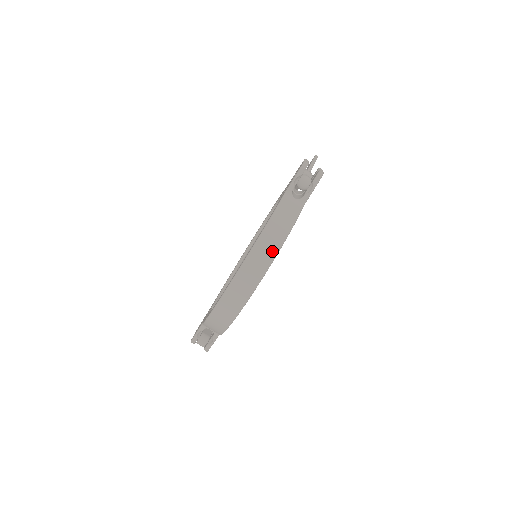
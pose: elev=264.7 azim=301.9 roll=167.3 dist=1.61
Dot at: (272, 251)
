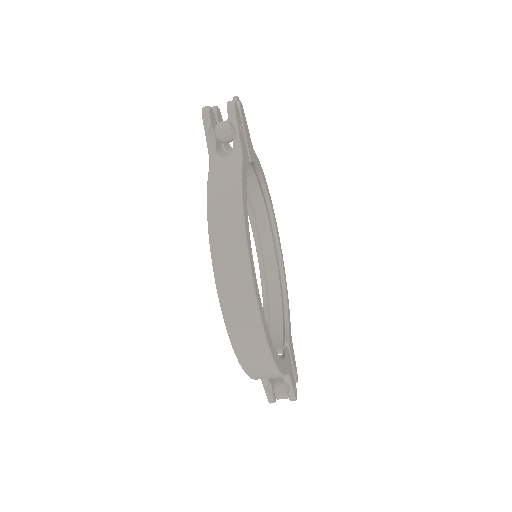
Dot at: (237, 239)
